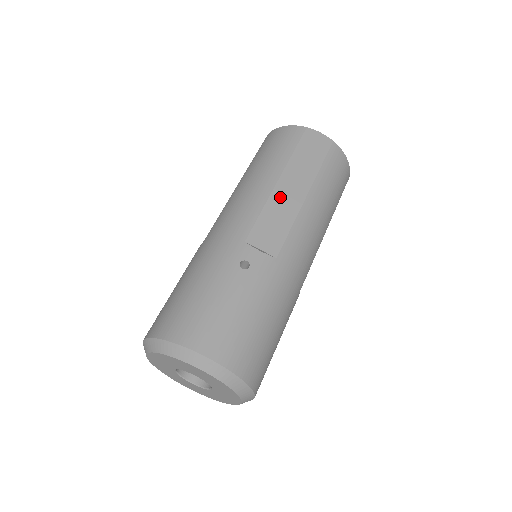
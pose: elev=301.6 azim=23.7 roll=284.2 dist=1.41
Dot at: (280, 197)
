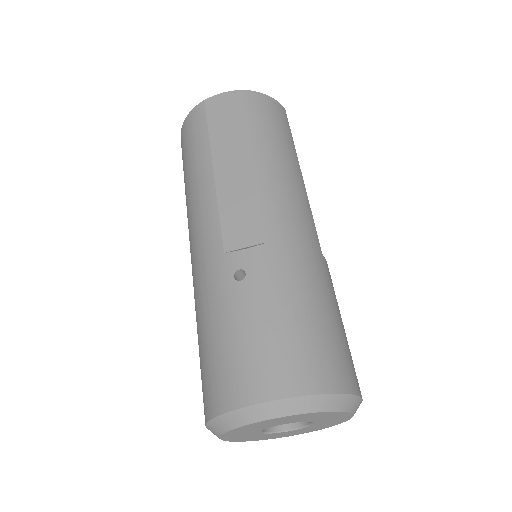
Dot at: (227, 183)
